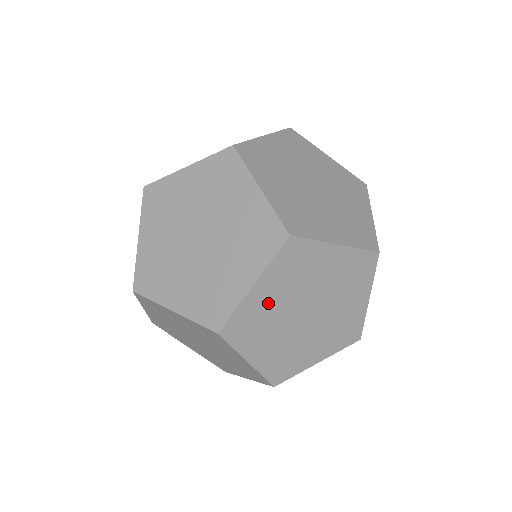
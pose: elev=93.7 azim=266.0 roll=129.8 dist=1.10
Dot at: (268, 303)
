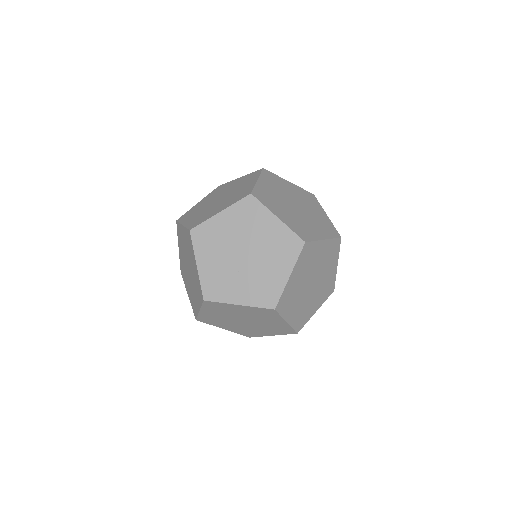
Dot at: (287, 188)
